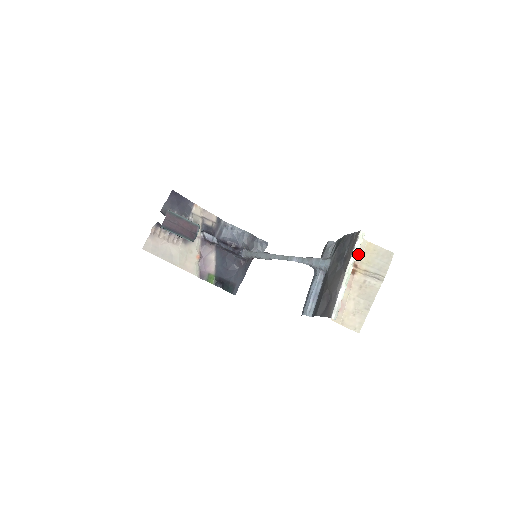
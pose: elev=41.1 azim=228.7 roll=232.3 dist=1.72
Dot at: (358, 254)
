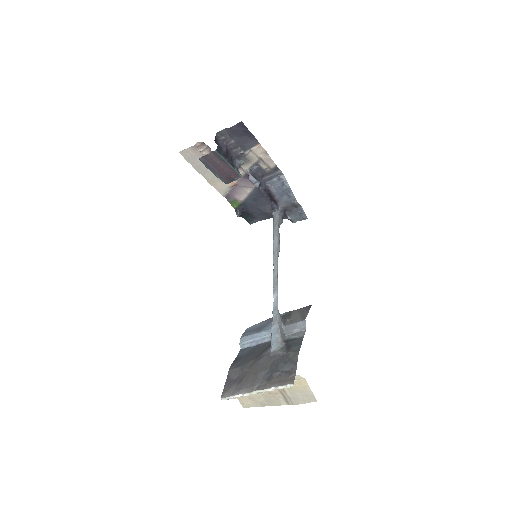
Dot at: occluded
